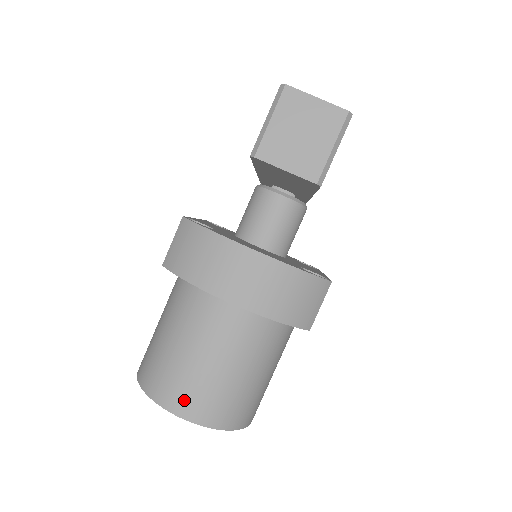
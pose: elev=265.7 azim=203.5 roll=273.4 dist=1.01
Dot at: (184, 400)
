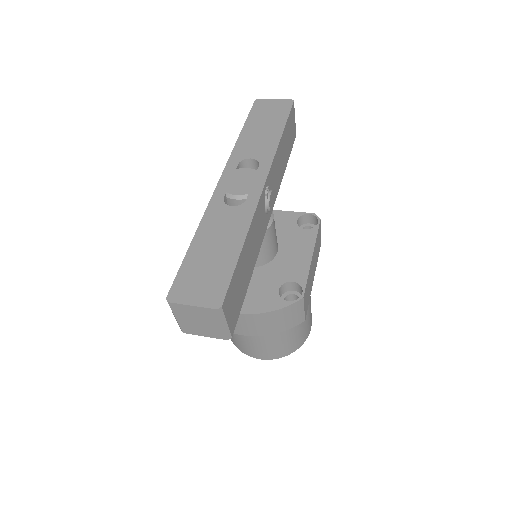
Dot at: (254, 353)
